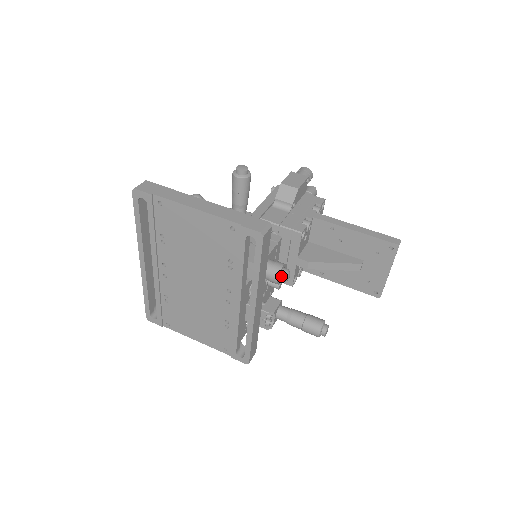
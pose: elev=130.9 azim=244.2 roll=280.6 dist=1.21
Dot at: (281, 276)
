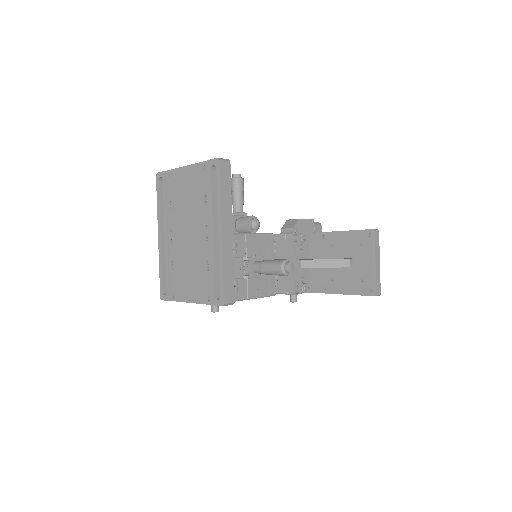
Dot at: (250, 221)
